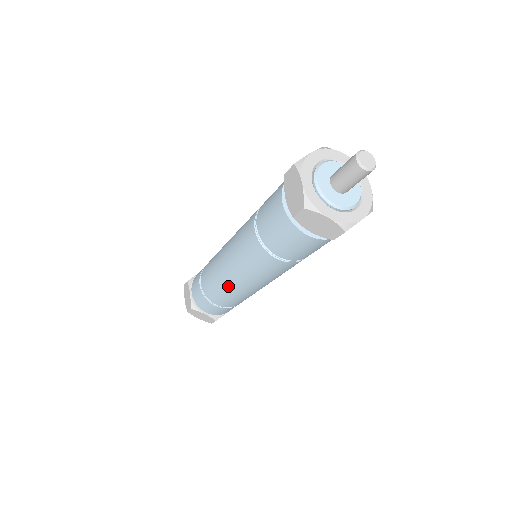
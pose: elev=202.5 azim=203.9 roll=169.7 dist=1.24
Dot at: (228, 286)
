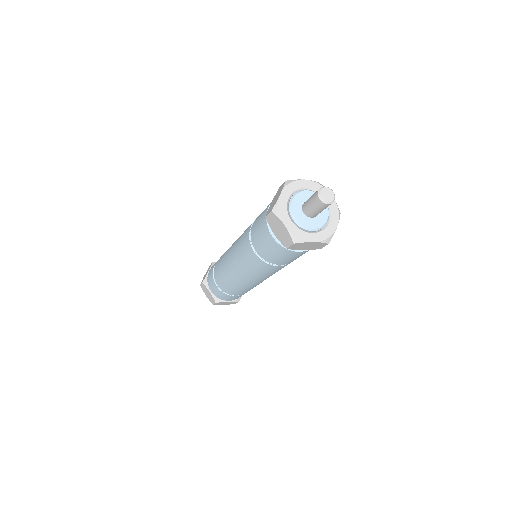
Dot at: (244, 285)
